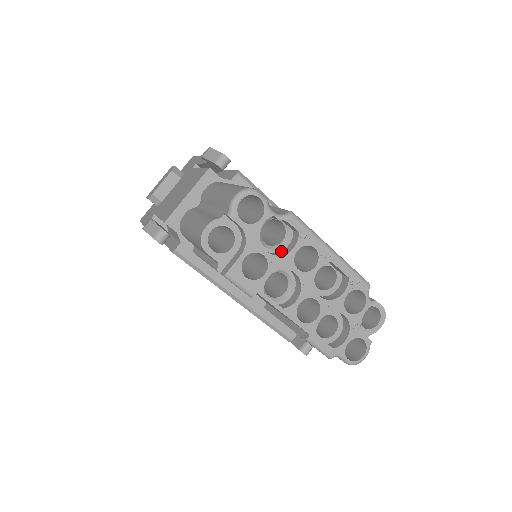
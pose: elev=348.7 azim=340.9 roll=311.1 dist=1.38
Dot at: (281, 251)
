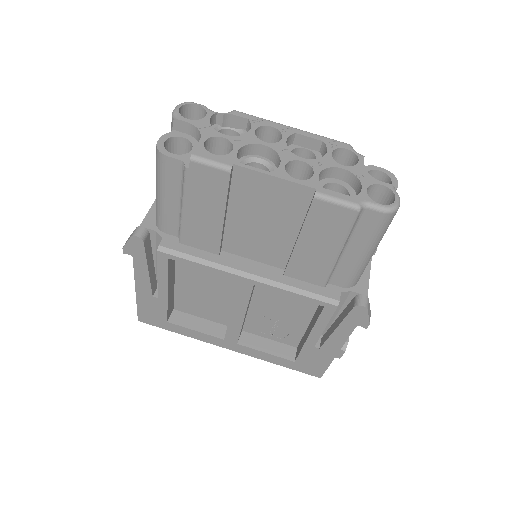
Dot at: occluded
